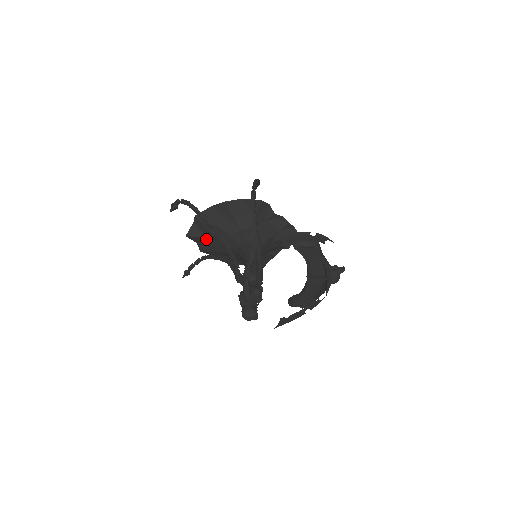
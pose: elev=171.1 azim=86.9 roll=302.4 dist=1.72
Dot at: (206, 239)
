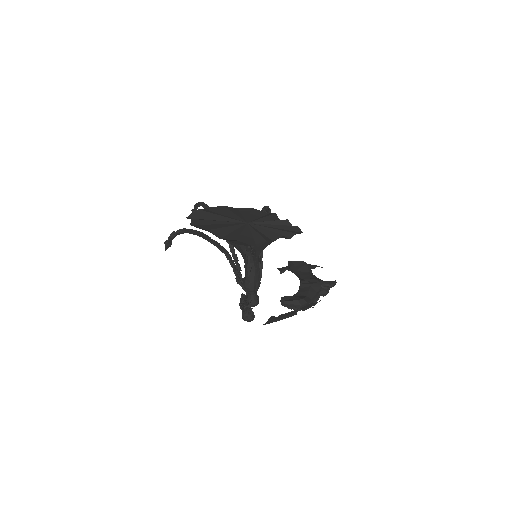
Dot at: occluded
